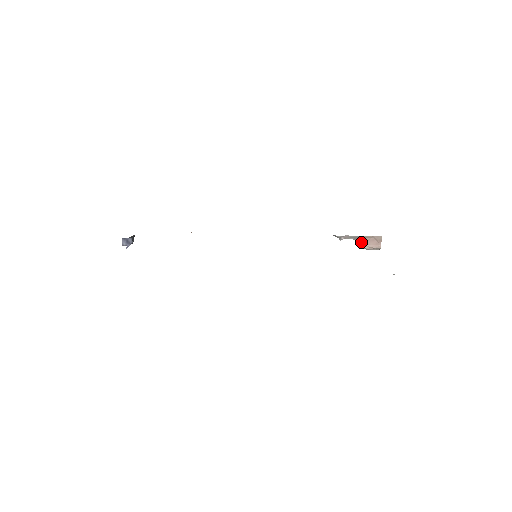
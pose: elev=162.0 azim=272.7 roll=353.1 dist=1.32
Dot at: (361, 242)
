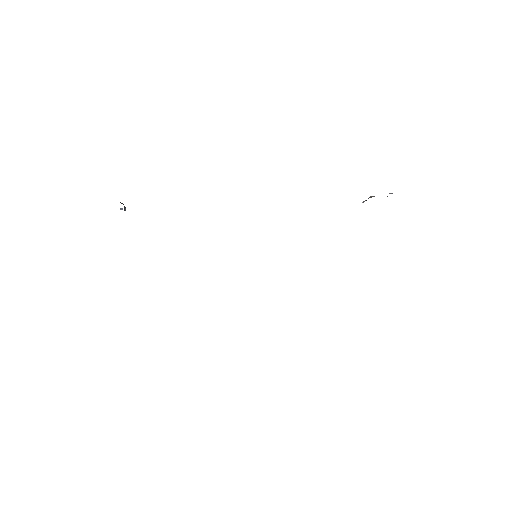
Dot at: occluded
